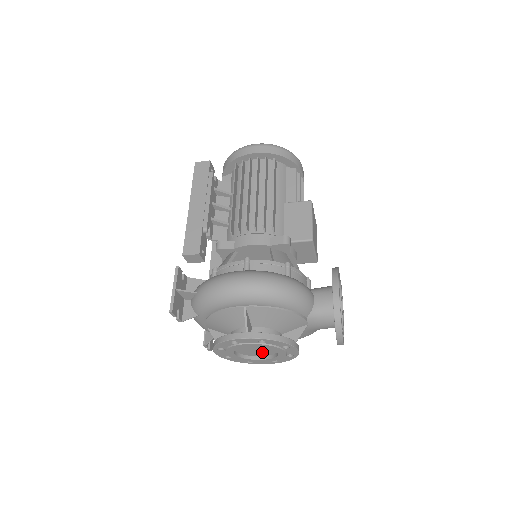
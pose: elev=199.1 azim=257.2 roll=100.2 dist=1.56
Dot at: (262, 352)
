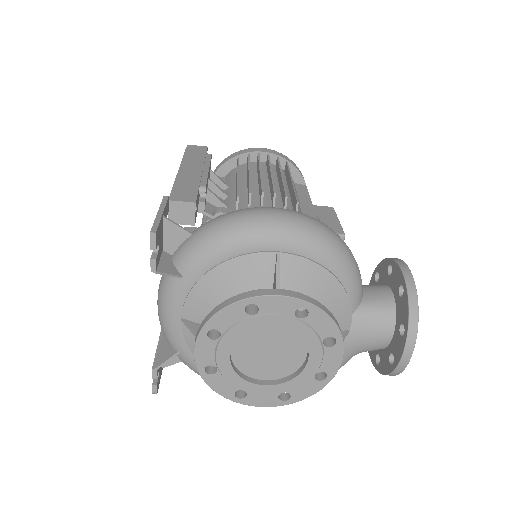
Dot at: (274, 364)
